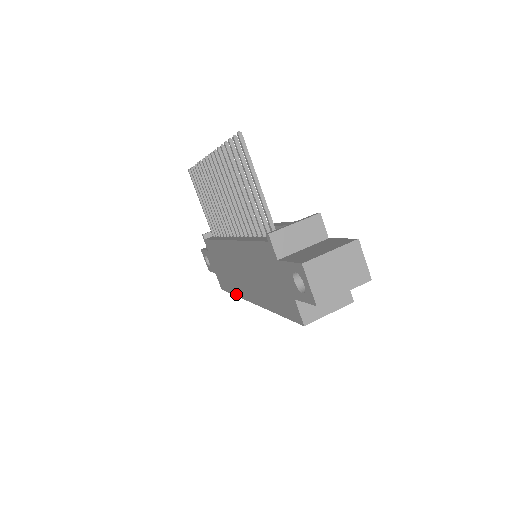
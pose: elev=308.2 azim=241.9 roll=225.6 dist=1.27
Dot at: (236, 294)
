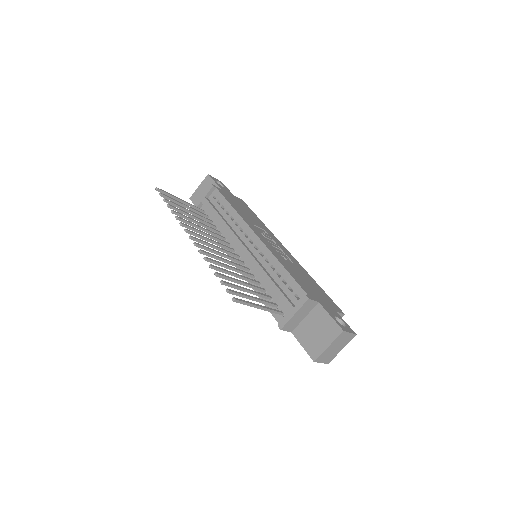
Dot at: occluded
